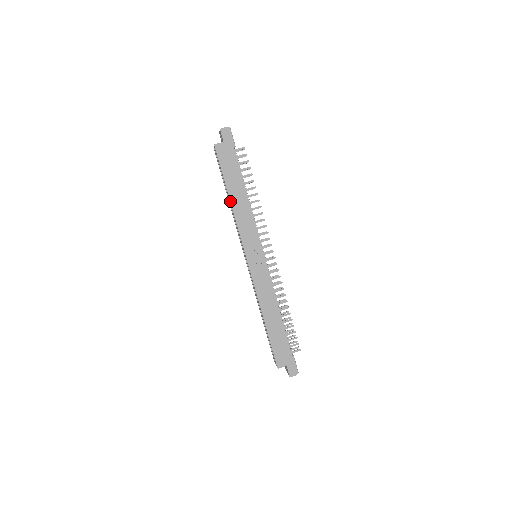
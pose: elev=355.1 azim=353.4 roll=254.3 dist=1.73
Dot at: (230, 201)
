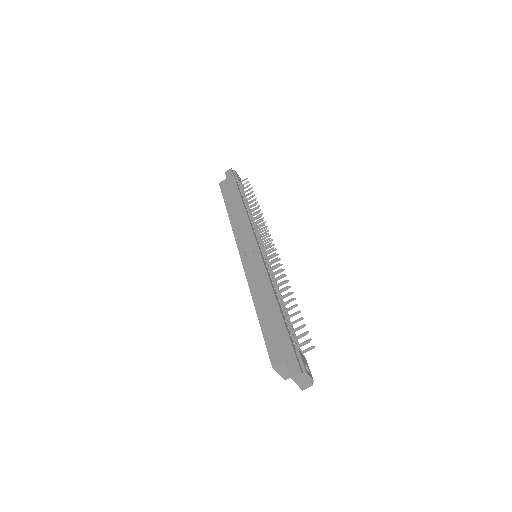
Dot at: (228, 214)
